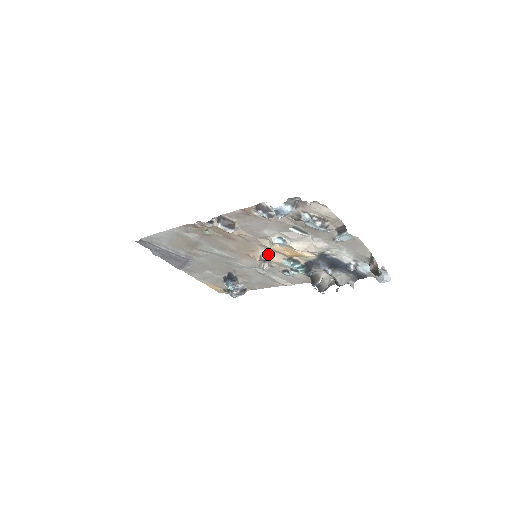
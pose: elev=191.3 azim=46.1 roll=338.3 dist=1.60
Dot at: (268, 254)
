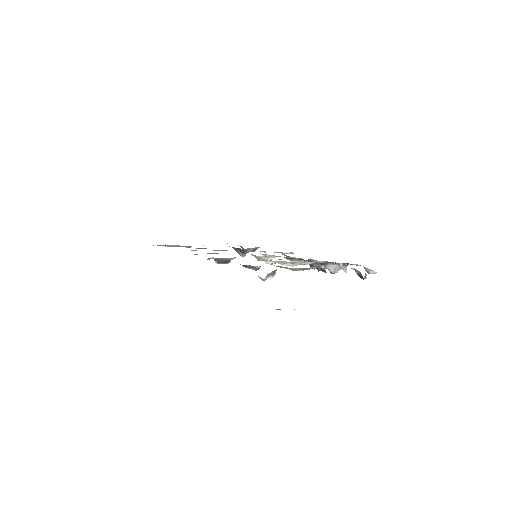
Dot at: (266, 258)
